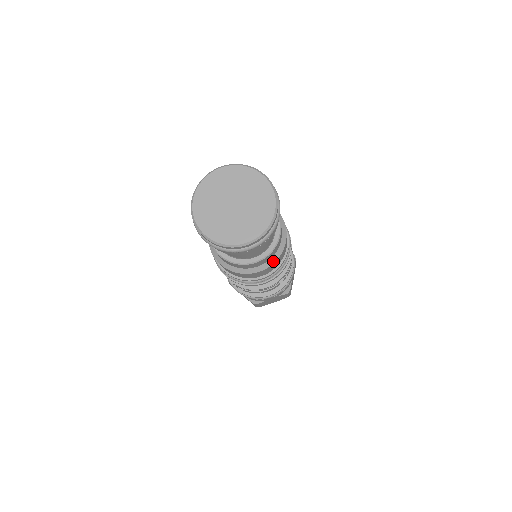
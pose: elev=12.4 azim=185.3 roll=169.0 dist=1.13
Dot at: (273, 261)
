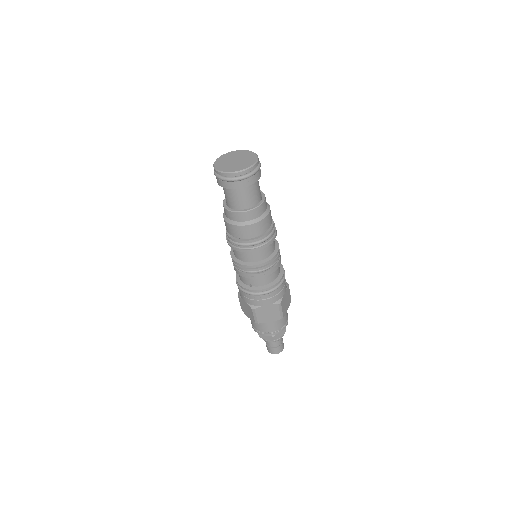
Dot at: (258, 220)
